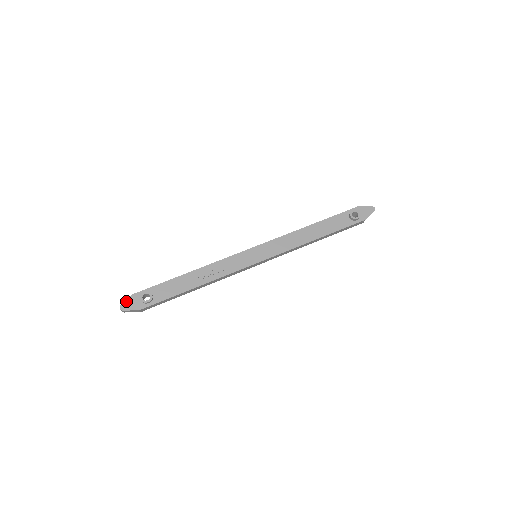
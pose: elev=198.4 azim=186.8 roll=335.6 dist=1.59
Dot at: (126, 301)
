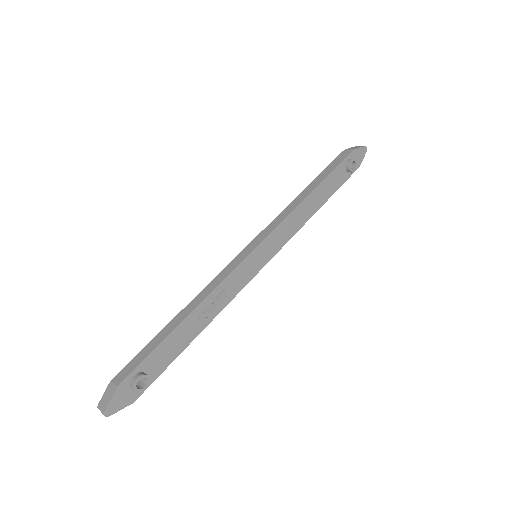
Dot at: (110, 401)
